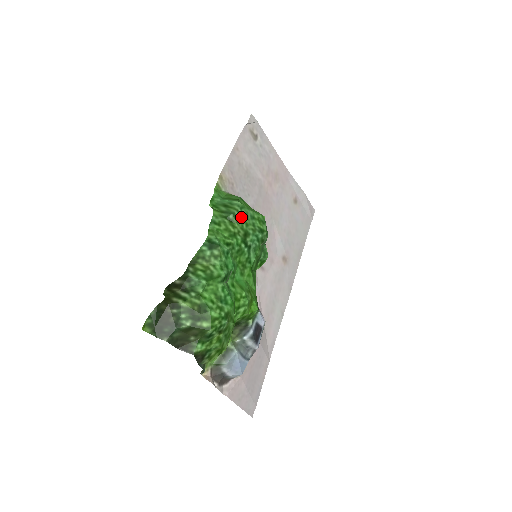
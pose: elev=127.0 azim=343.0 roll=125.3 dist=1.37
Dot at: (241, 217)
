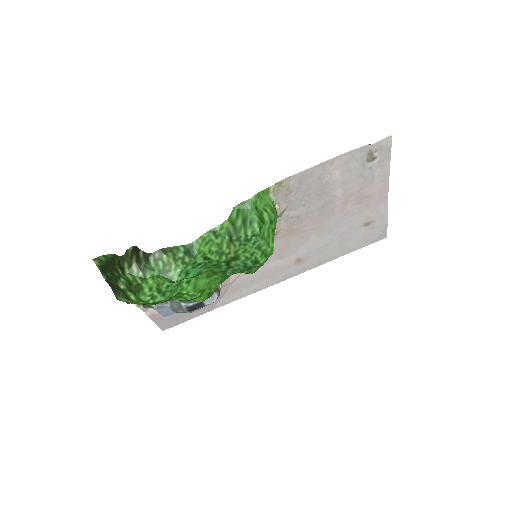
Dot at: (245, 242)
